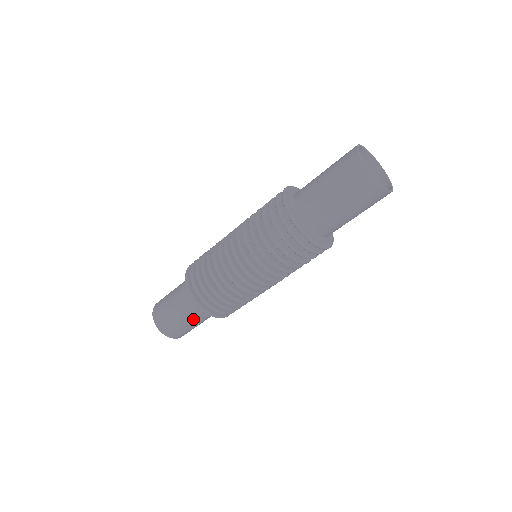
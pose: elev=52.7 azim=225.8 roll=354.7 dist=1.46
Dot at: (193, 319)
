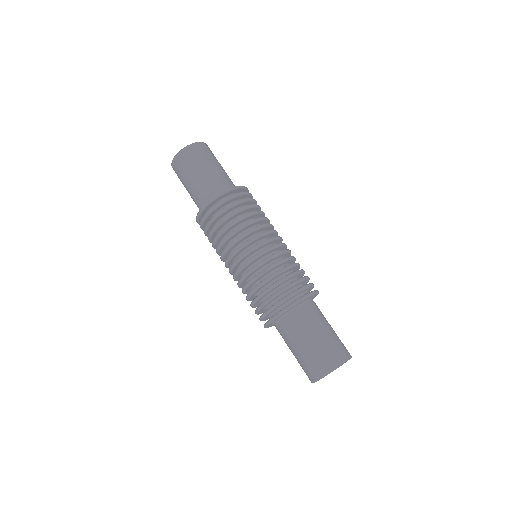
Dot at: occluded
